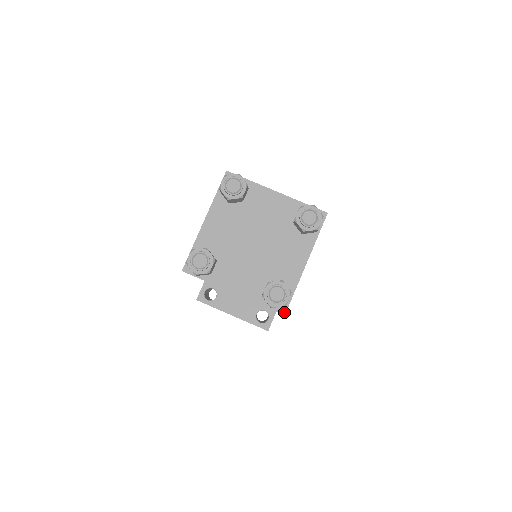
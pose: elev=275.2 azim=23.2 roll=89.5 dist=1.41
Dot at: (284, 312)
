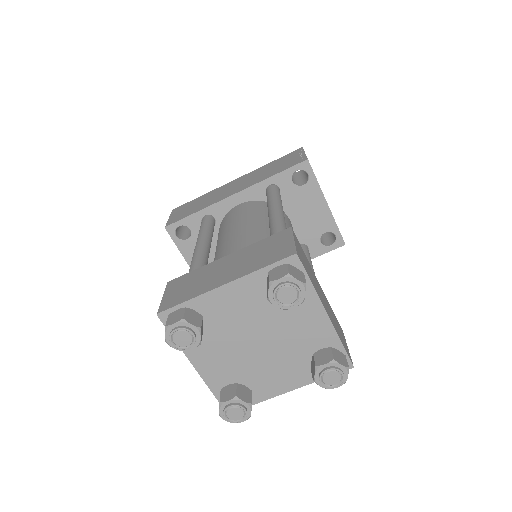
Dot at: occluded
